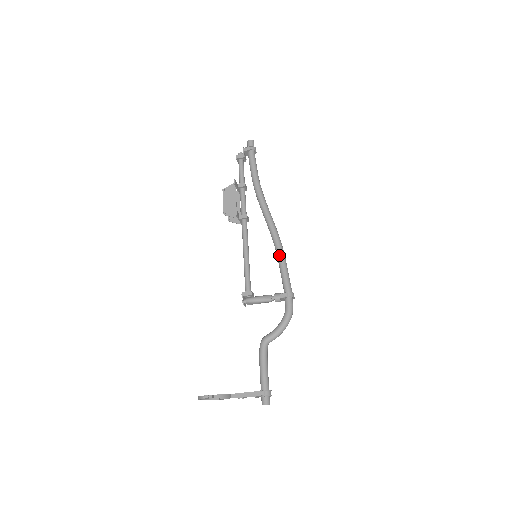
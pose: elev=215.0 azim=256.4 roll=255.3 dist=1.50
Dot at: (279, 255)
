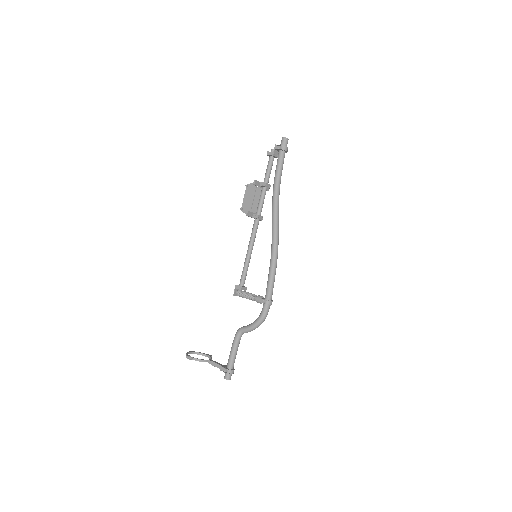
Dot at: (271, 263)
